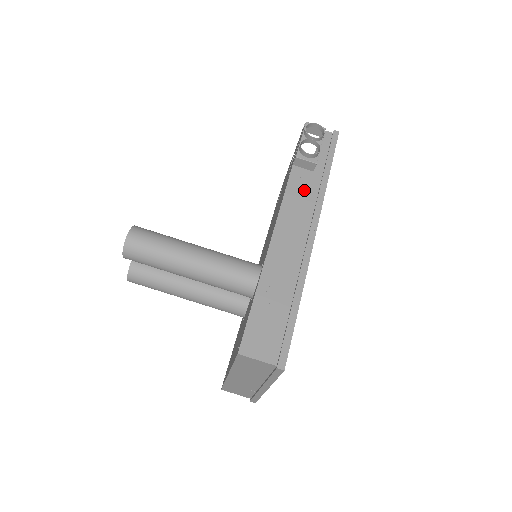
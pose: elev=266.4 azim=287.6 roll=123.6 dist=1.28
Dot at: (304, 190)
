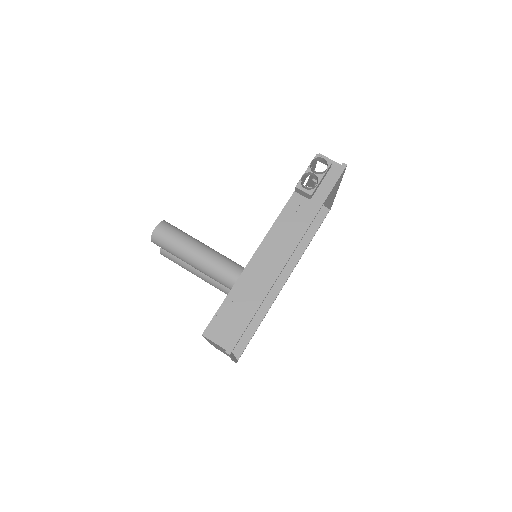
Dot at: (296, 216)
